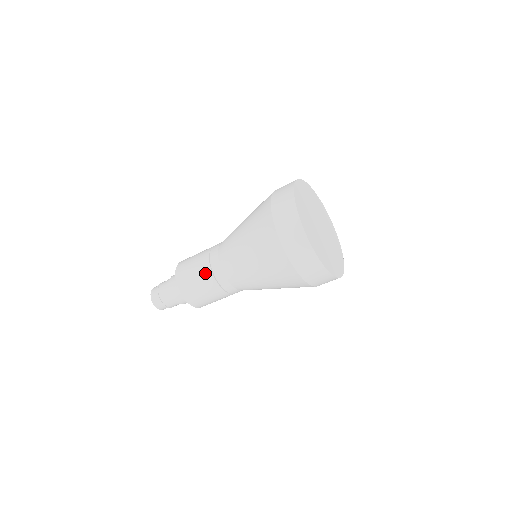
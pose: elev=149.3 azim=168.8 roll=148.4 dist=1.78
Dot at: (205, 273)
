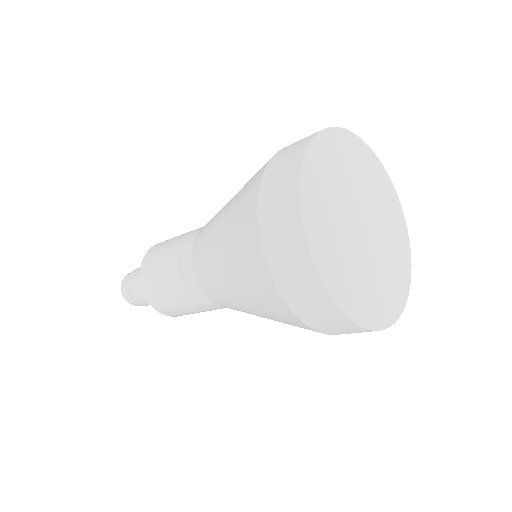
Dot at: (178, 242)
